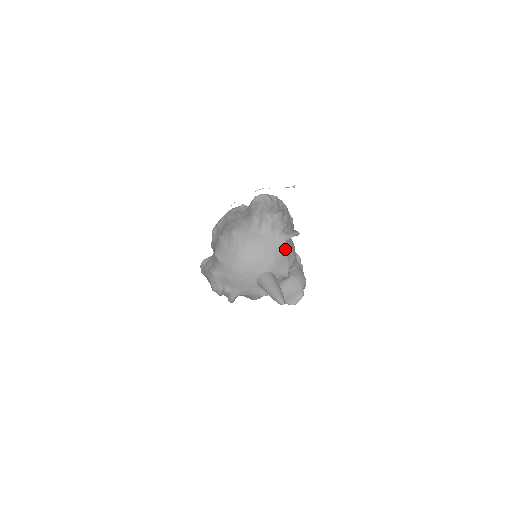
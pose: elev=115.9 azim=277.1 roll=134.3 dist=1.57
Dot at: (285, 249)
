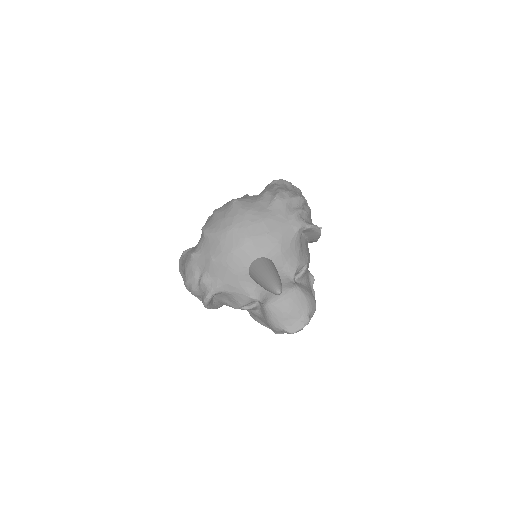
Dot at: (298, 239)
